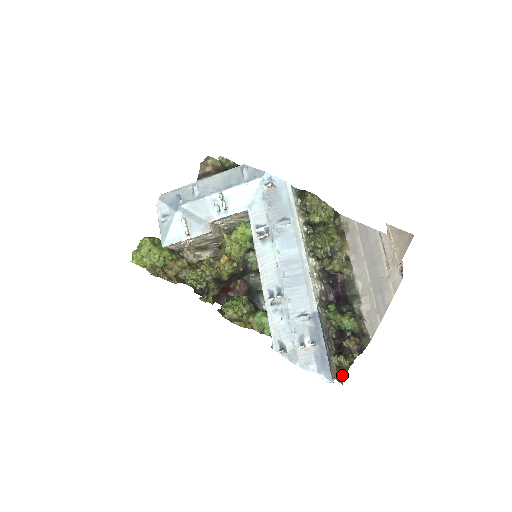
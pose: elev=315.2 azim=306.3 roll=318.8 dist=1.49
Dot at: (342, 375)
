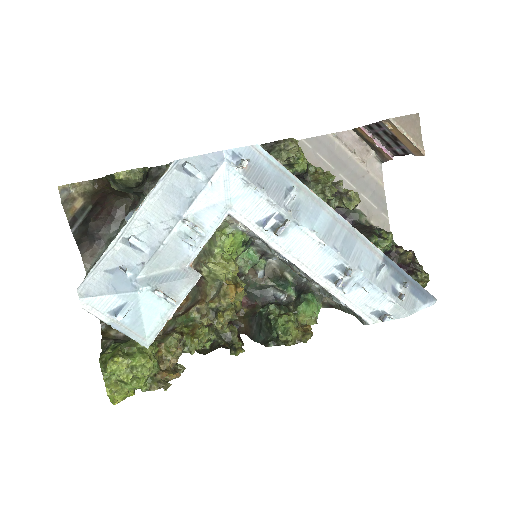
Dot at: occluded
